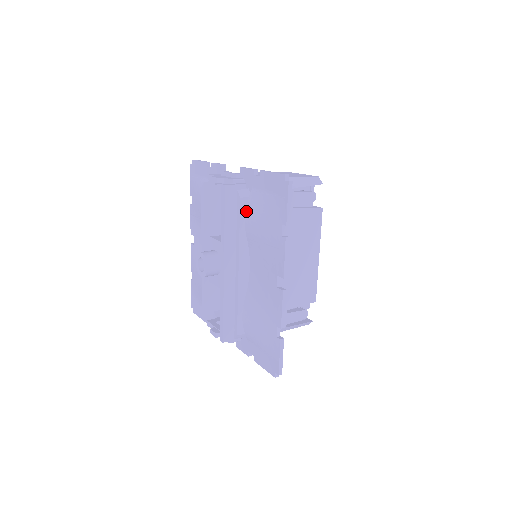
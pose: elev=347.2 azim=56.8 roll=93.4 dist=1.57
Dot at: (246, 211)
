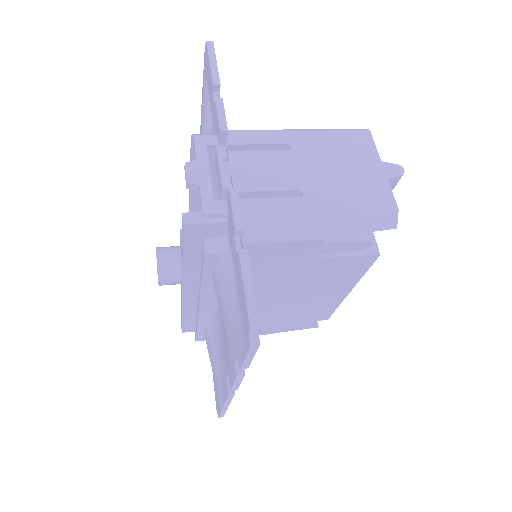
Dot at: (214, 267)
